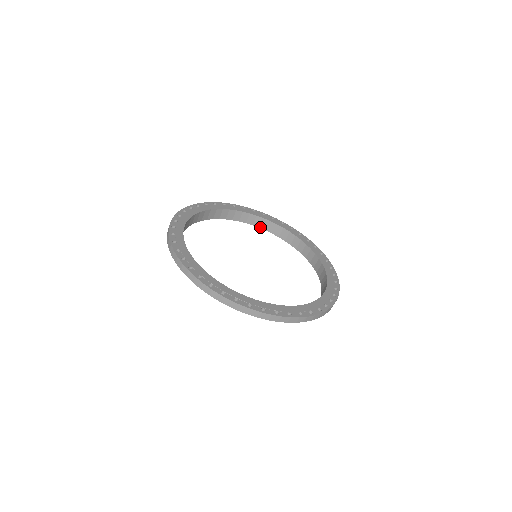
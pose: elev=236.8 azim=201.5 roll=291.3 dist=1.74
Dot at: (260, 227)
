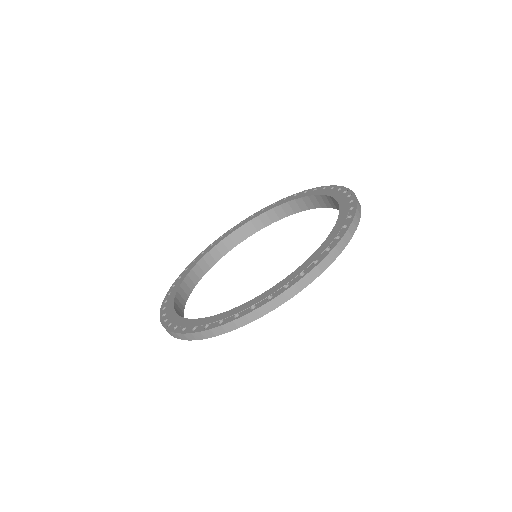
Dot at: (280, 218)
